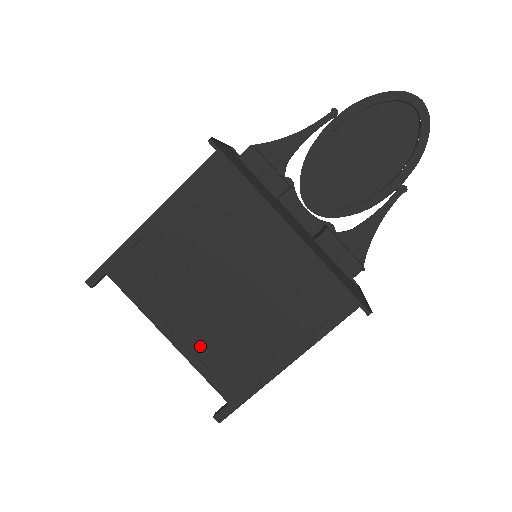
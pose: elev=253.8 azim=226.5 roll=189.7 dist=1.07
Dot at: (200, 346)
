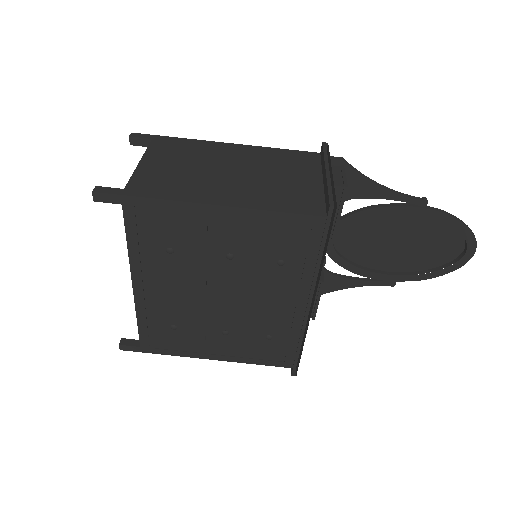
Dot at: (156, 307)
